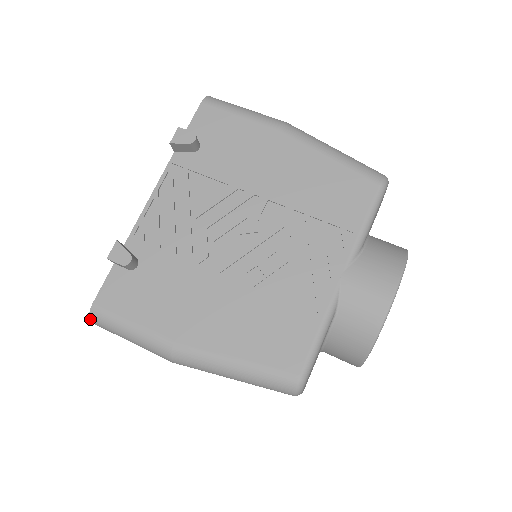
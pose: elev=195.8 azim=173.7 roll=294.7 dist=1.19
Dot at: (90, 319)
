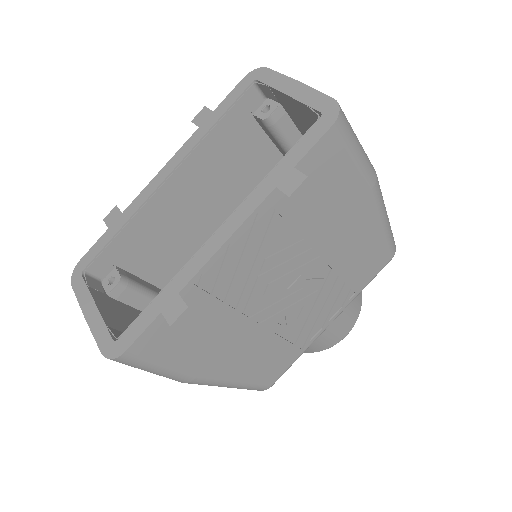
Dot at: occluded
